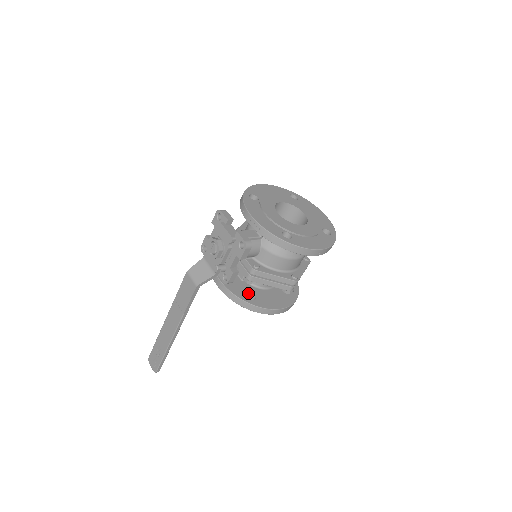
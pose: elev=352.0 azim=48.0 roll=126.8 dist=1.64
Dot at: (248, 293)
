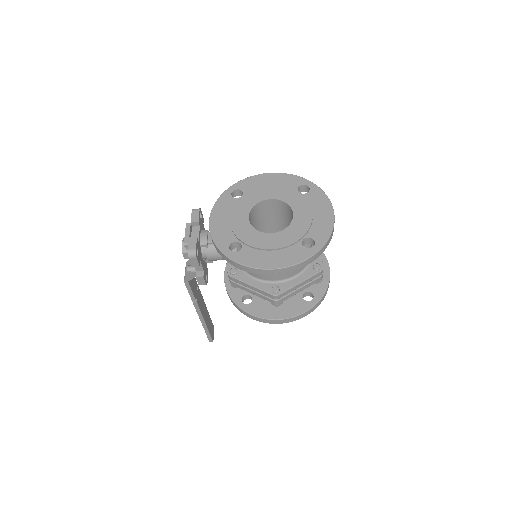
Dot at: (247, 294)
